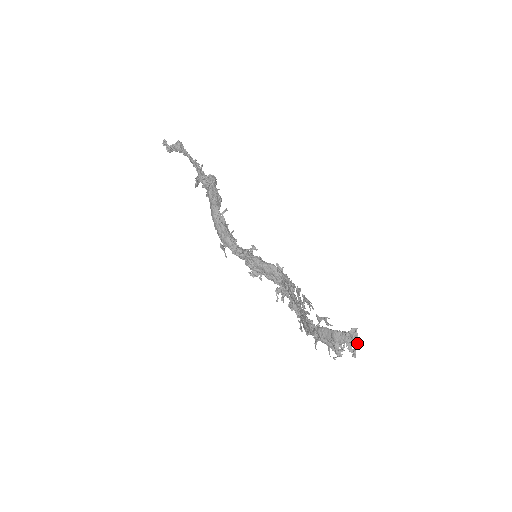
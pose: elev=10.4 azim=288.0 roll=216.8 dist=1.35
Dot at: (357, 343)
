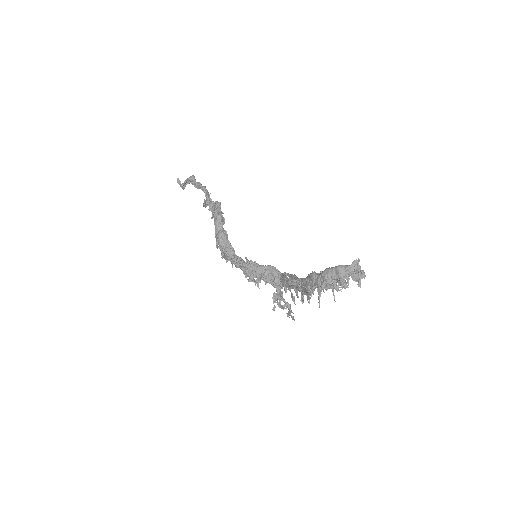
Dot at: (361, 272)
